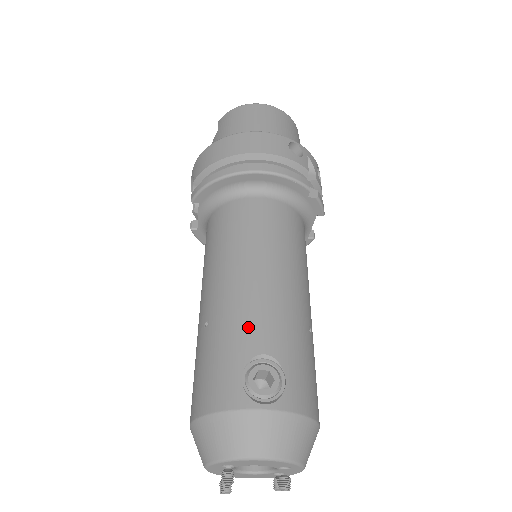
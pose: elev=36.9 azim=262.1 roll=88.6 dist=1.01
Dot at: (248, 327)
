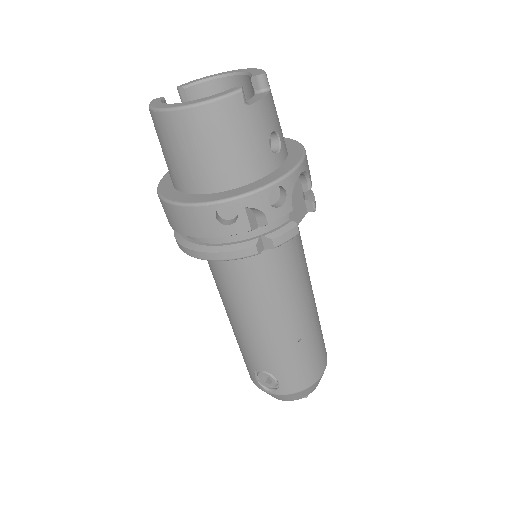
Dot at: (249, 354)
